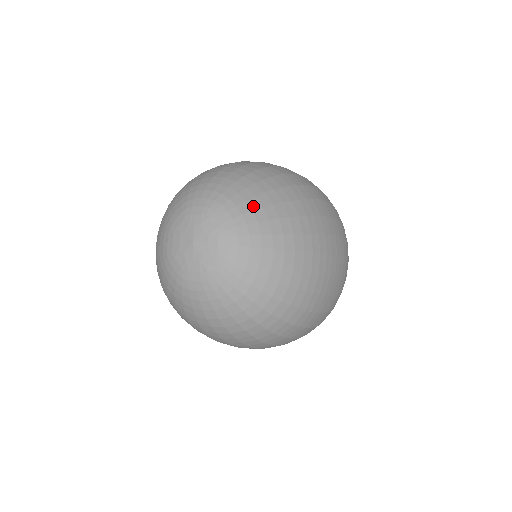
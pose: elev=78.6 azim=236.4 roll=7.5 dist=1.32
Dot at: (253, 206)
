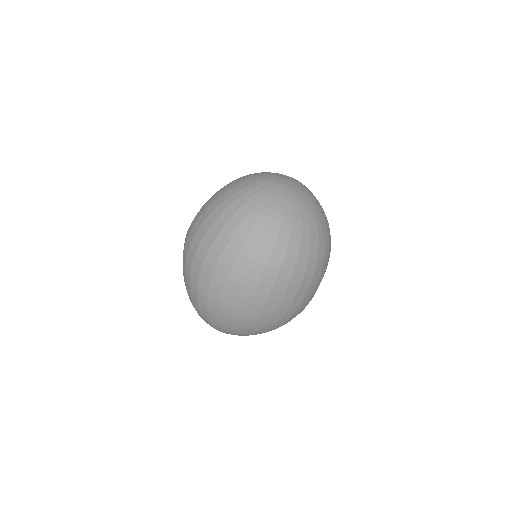
Dot at: (239, 334)
